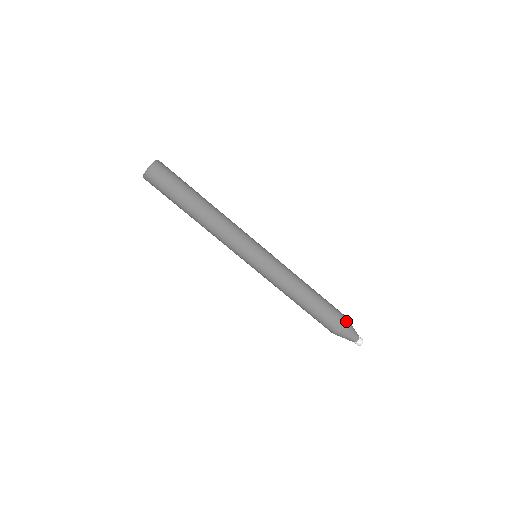
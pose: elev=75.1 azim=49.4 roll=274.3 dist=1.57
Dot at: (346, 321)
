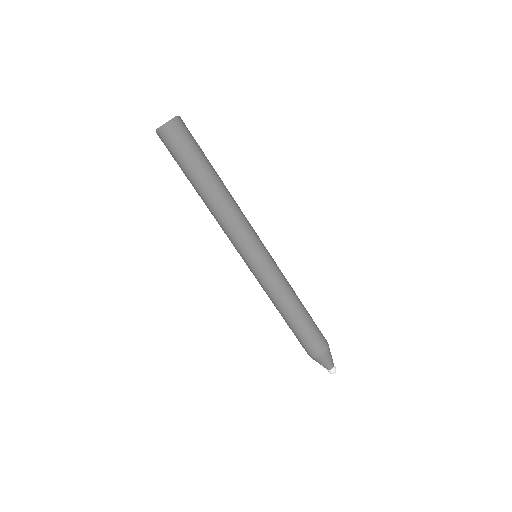
Dot at: (325, 350)
